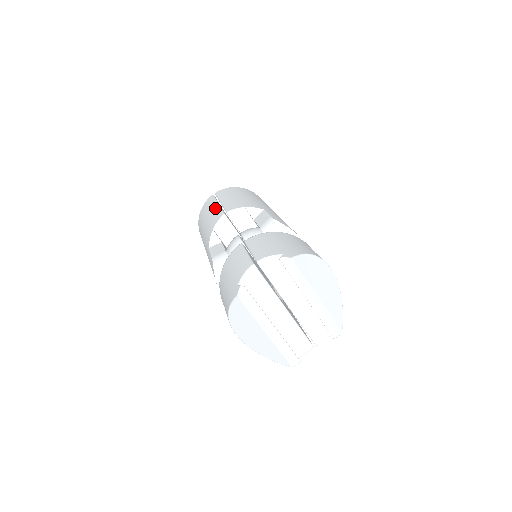
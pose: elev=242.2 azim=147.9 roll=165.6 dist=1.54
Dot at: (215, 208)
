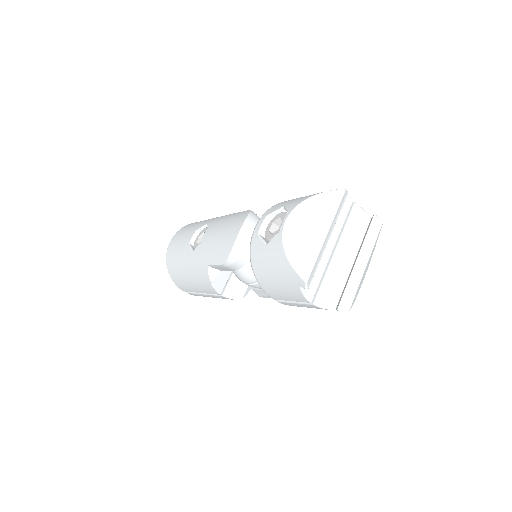
Dot at: occluded
